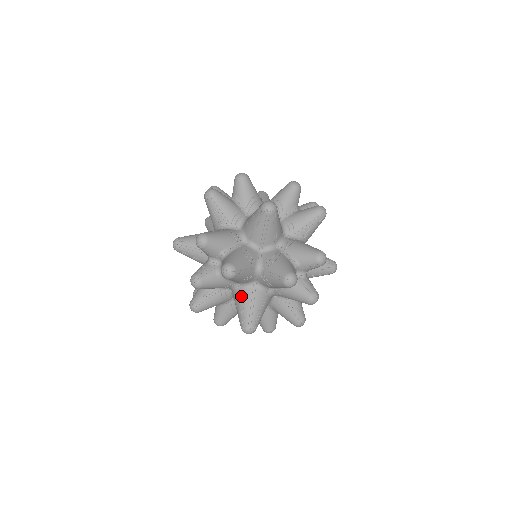
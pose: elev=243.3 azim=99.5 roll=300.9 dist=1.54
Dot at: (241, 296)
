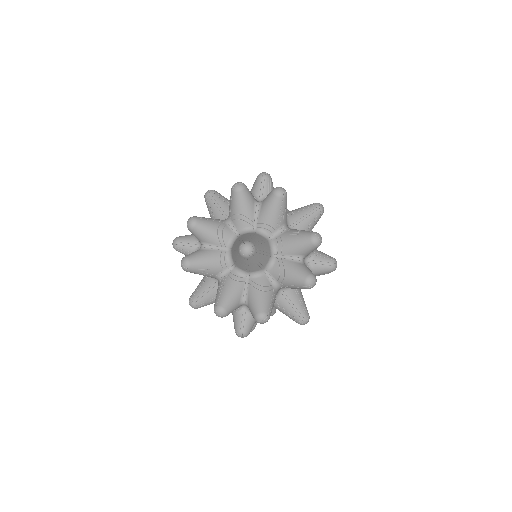
Dot at: (278, 306)
